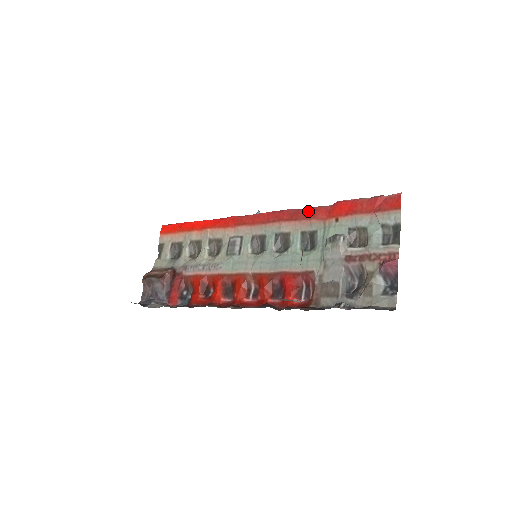
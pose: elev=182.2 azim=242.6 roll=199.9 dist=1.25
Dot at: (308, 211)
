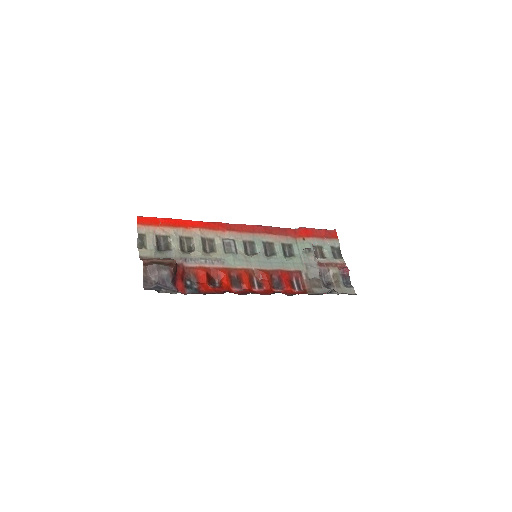
Dot at: (283, 230)
